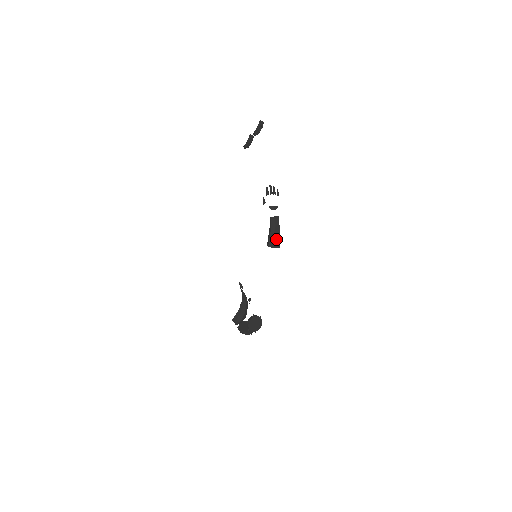
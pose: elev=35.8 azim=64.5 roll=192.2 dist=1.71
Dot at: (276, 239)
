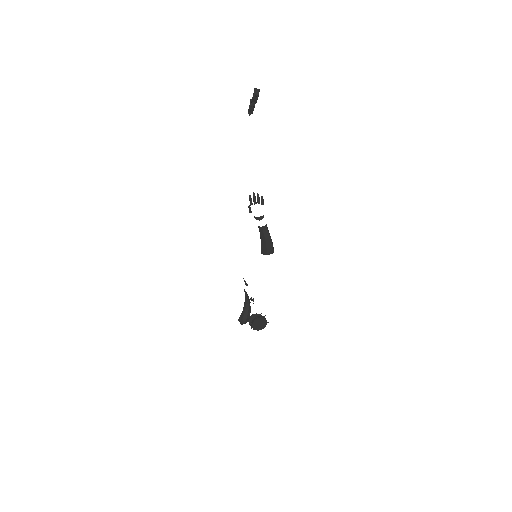
Dot at: (268, 247)
